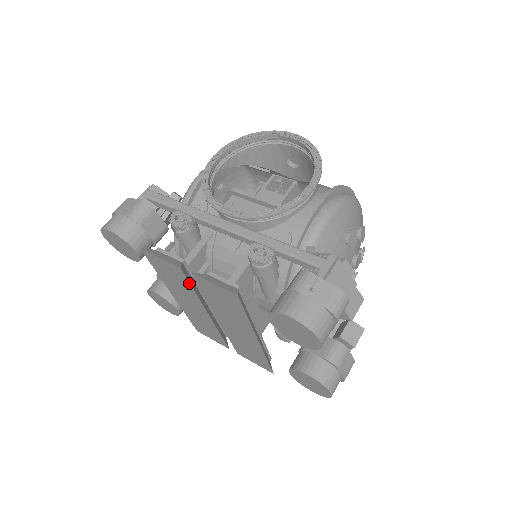
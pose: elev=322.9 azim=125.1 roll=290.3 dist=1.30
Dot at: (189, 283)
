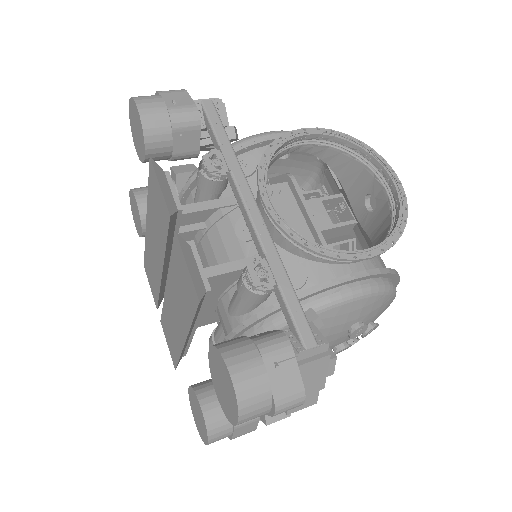
Dot at: (167, 235)
